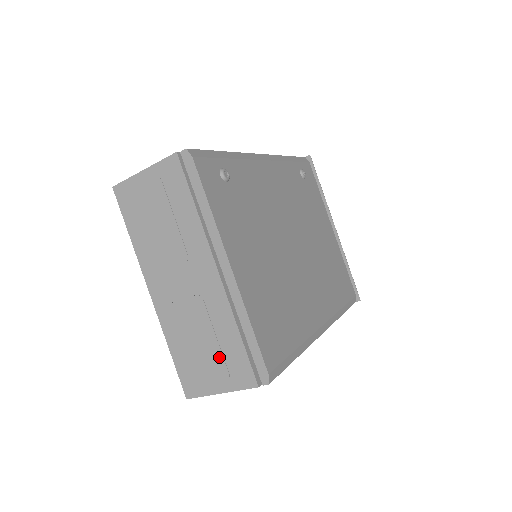
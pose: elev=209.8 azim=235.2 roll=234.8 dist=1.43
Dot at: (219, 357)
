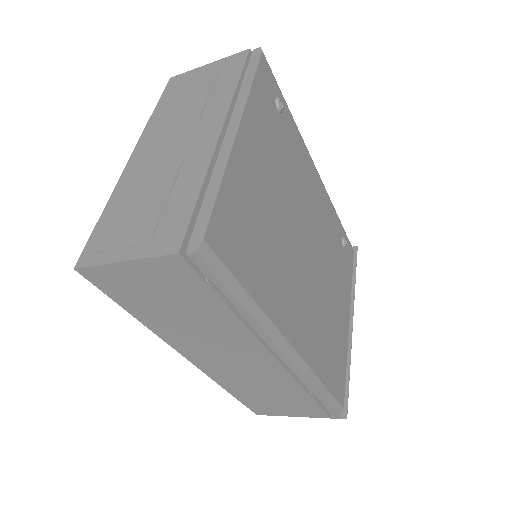
Dot at: (155, 216)
